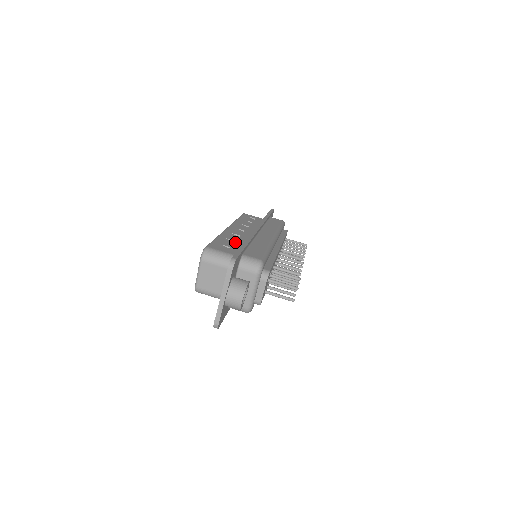
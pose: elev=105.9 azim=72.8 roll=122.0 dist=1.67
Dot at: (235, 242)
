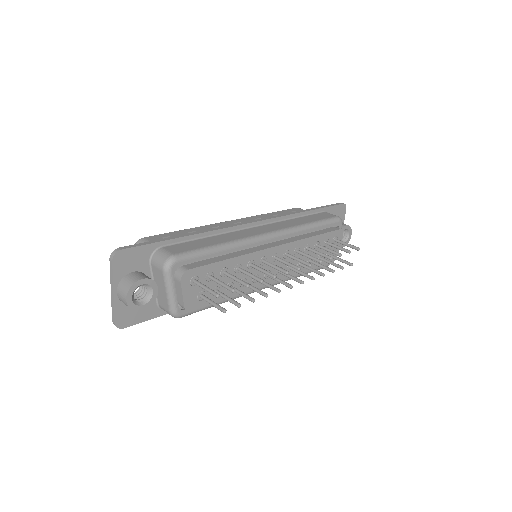
Dot at: occluded
